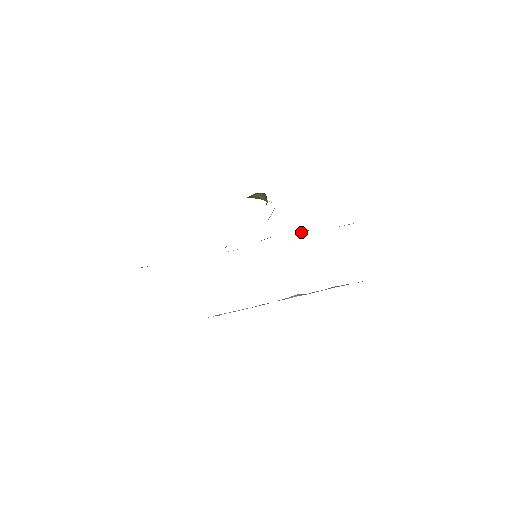
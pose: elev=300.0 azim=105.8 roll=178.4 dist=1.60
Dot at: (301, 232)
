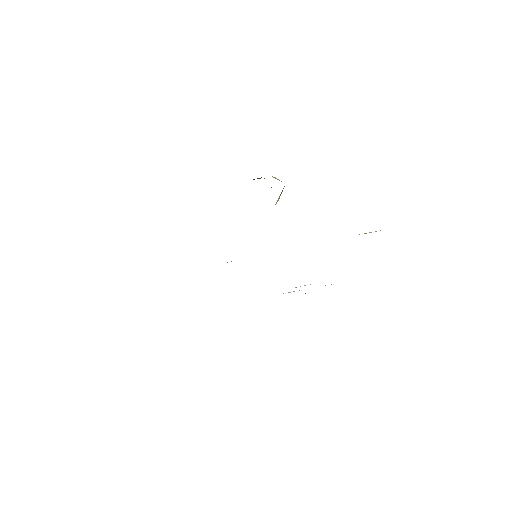
Dot at: occluded
